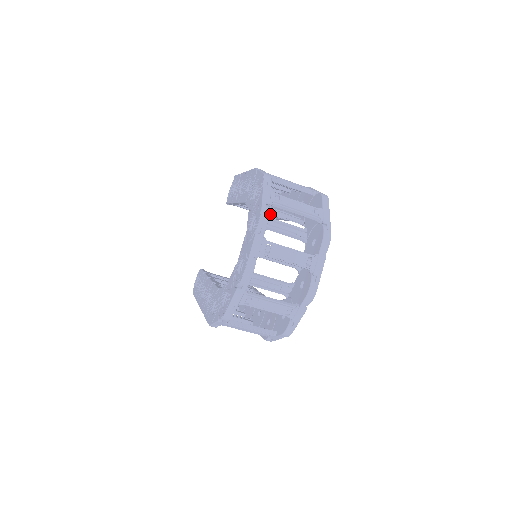
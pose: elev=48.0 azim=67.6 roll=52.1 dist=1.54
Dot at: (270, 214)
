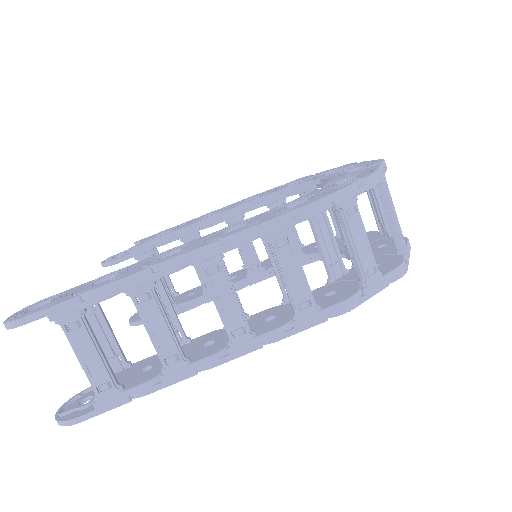
Dot at: occluded
